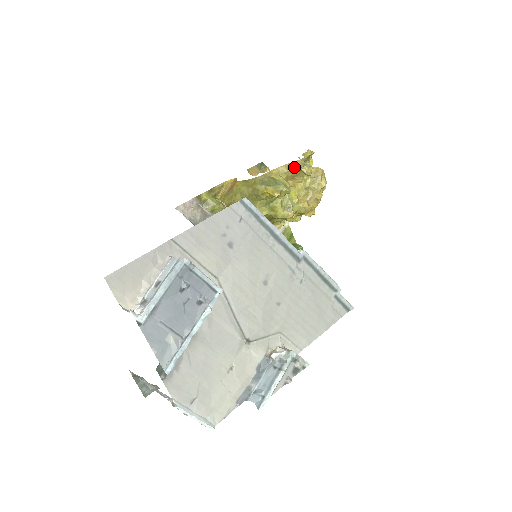
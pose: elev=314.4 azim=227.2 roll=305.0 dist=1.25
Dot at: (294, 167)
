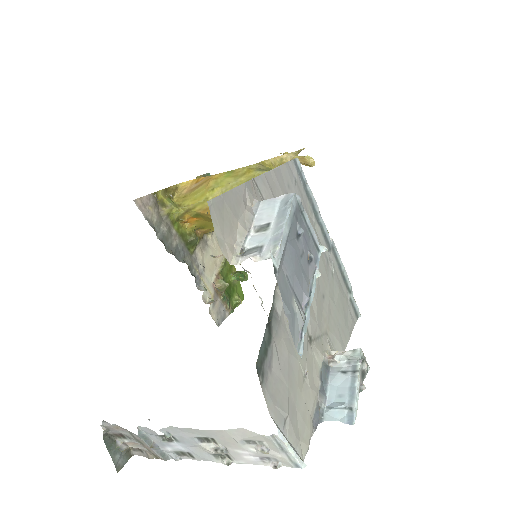
Dot at: (289, 159)
